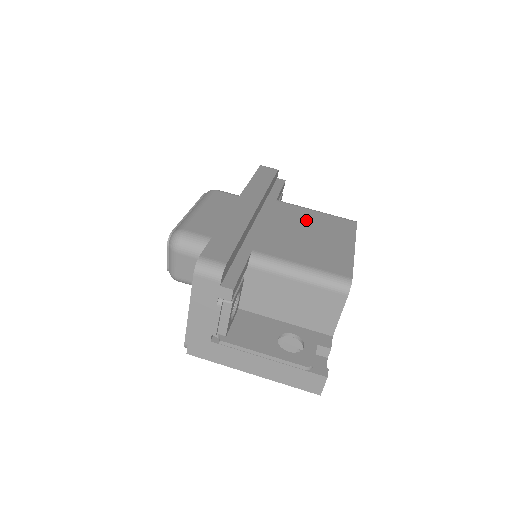
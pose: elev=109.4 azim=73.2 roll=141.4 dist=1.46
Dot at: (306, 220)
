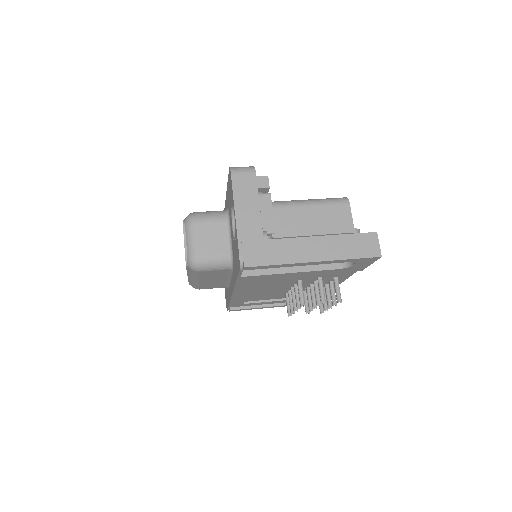
Dot at: occluded
